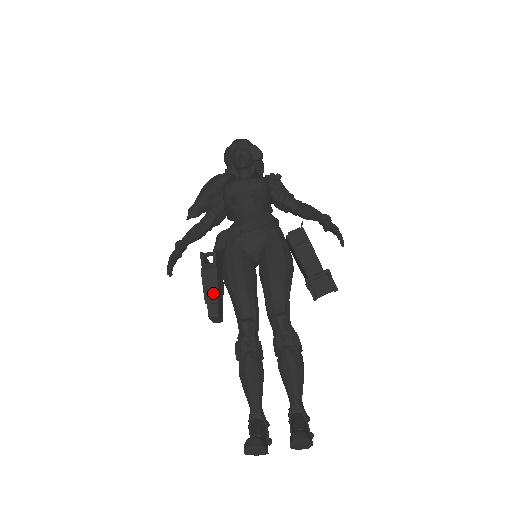
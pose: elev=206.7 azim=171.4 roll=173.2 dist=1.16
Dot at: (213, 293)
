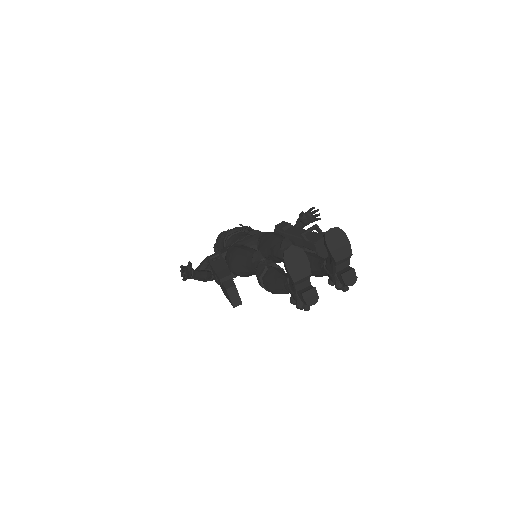
Dot at: (225, 271)
